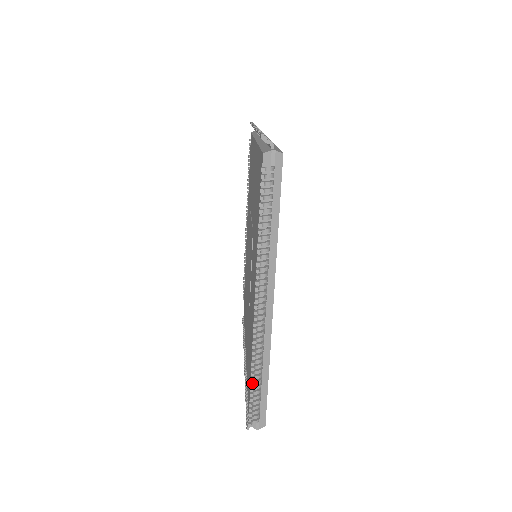
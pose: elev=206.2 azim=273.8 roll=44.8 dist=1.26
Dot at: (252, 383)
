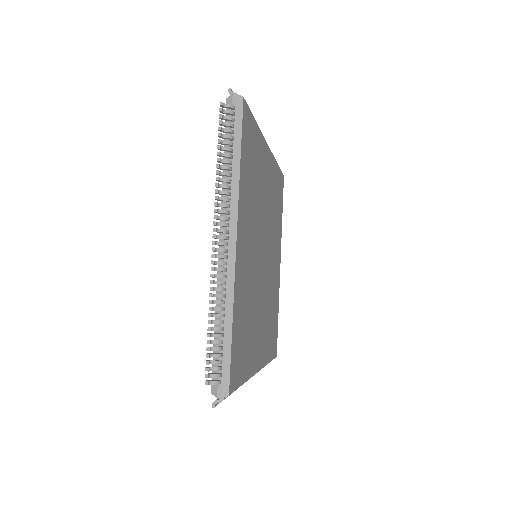
Dot at: occluded
